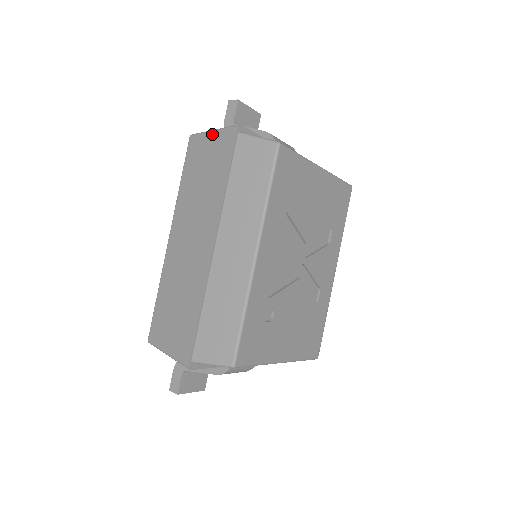
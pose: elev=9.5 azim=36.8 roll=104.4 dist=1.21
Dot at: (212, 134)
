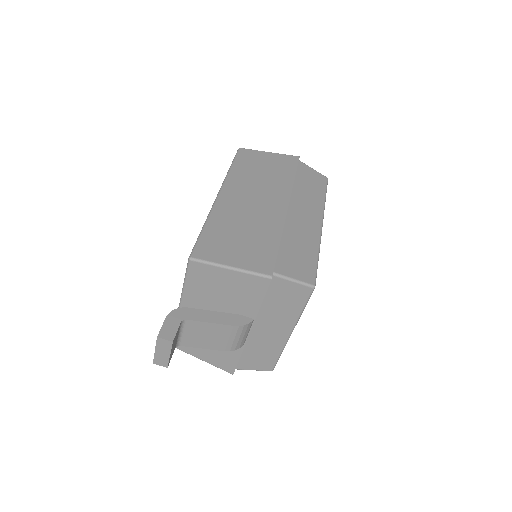
Dot at: (270, 153)
